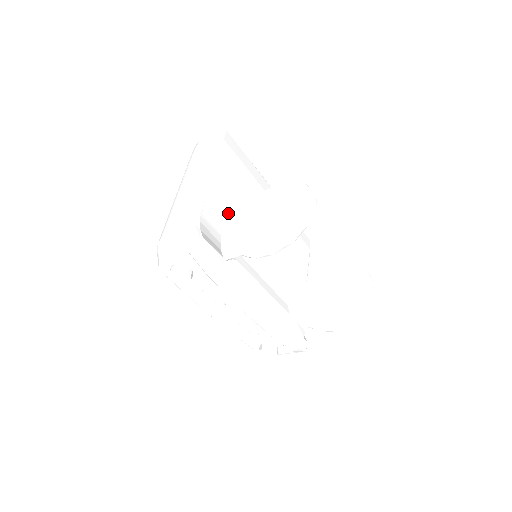
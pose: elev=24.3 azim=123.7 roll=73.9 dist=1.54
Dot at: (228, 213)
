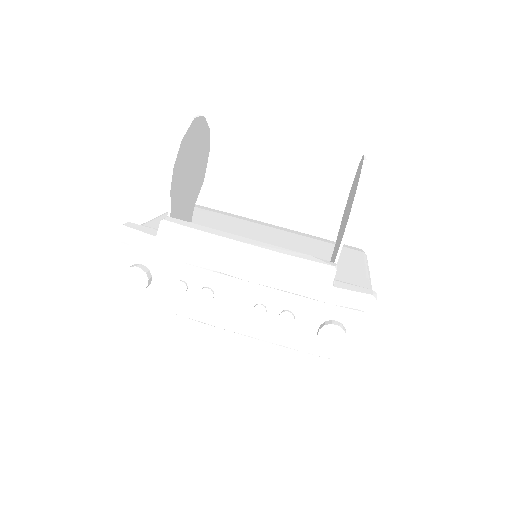
Dot at: occluded
